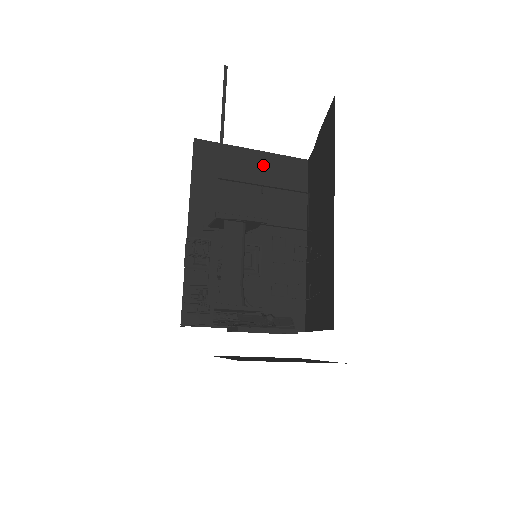
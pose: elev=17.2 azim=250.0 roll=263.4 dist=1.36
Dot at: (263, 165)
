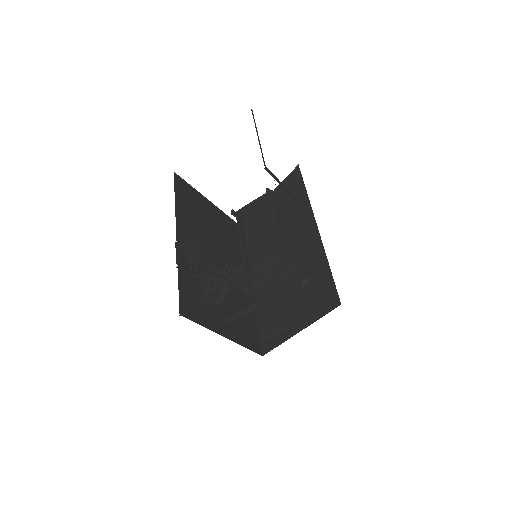
Dot at: (217, 215)
